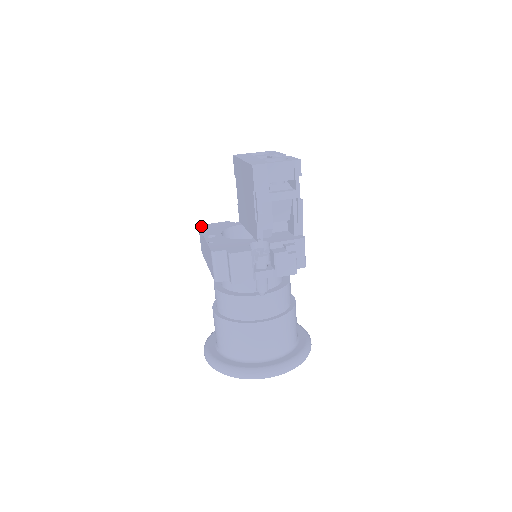
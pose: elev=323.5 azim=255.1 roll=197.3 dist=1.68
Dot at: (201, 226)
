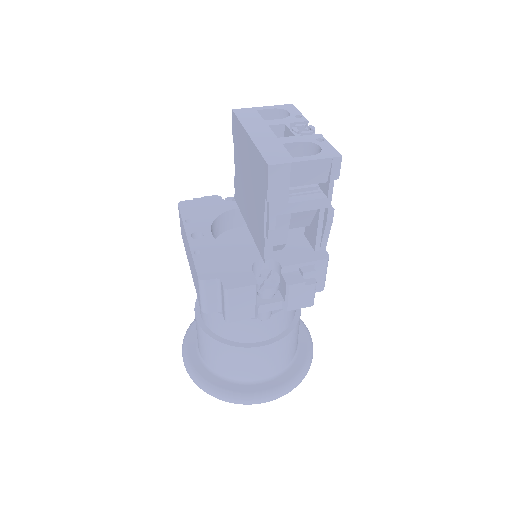
Dot at: (182, 205)
